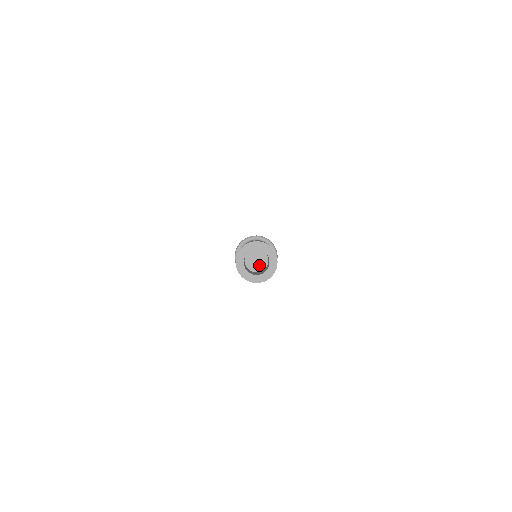
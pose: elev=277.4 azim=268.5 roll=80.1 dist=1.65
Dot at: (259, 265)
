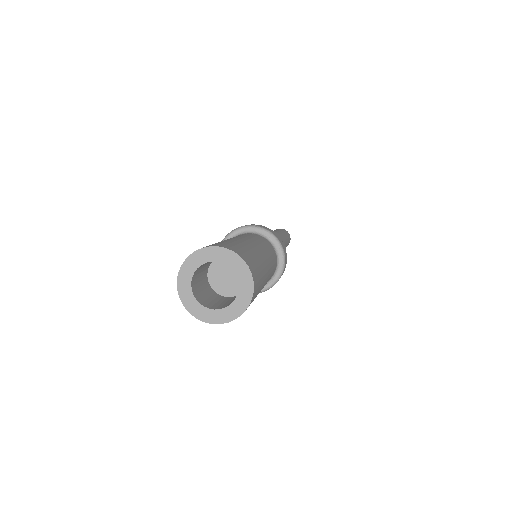
Dot at: (237, 280)
